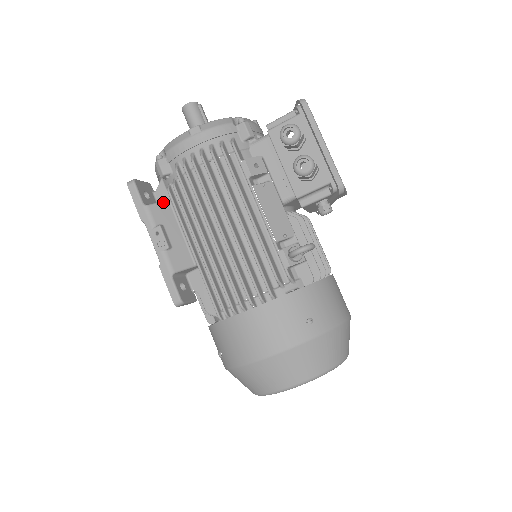
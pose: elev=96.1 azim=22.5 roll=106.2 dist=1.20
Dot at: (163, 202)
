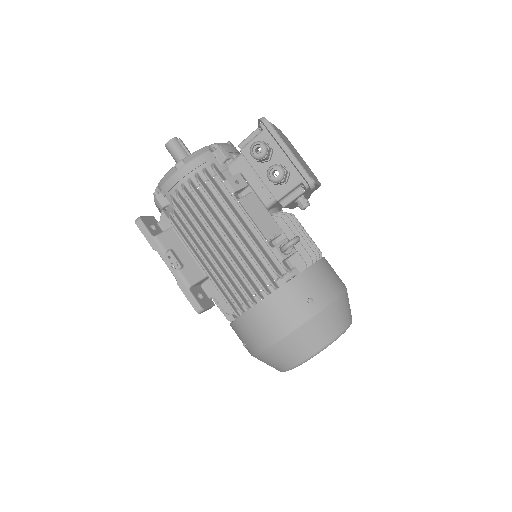
Dot at: (168, 230)
